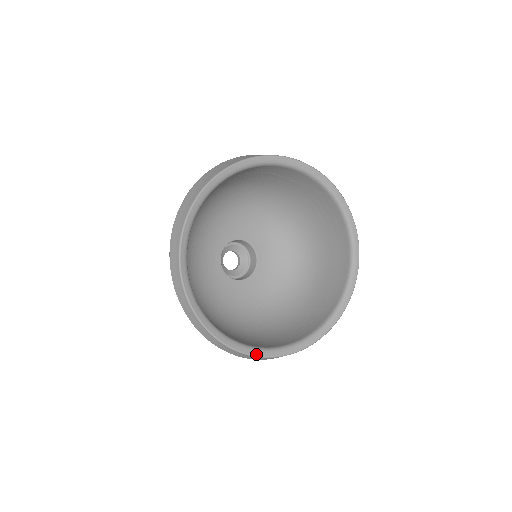
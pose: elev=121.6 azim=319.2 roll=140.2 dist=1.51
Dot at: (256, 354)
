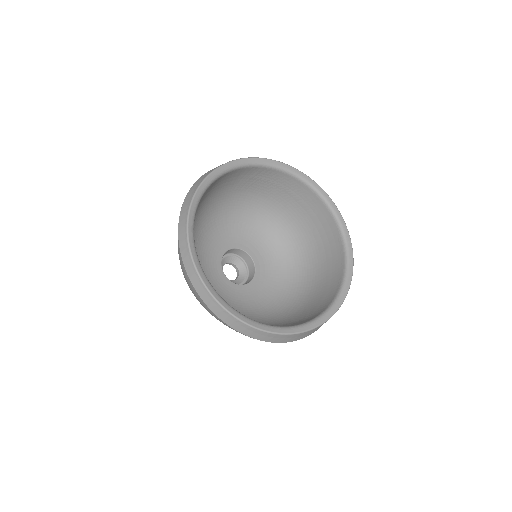
Dot at: (235, 314)
